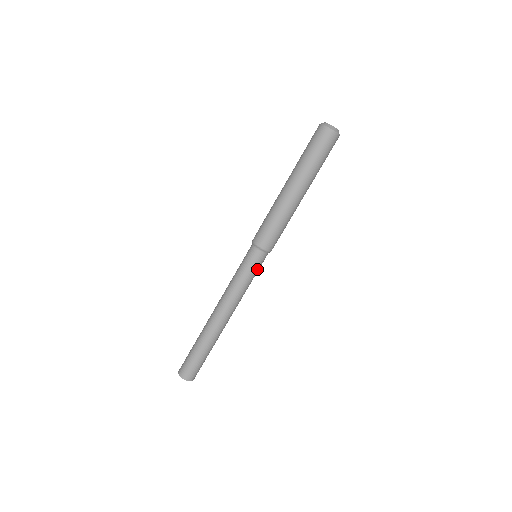
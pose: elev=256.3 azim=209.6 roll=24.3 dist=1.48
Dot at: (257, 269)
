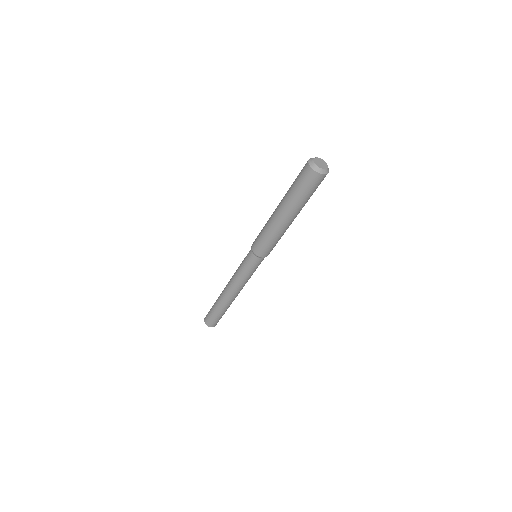
Dot at: (252, 267)
